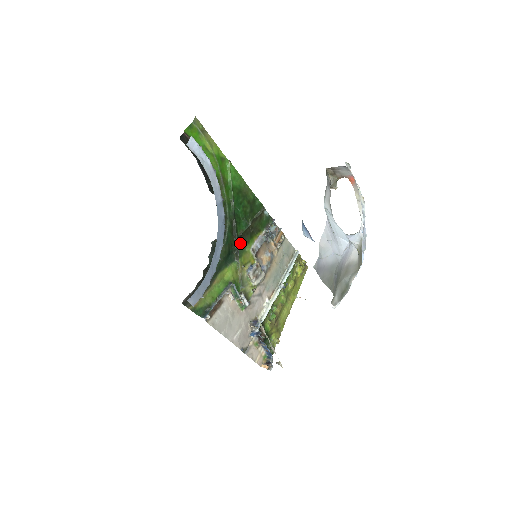
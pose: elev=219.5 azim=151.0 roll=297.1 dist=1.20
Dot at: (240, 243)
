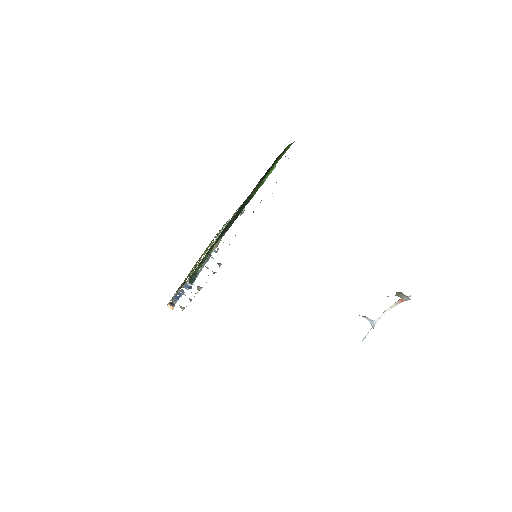
Dot at: occluded
